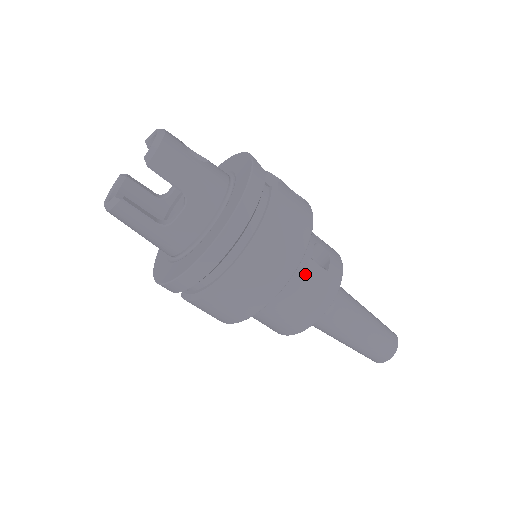
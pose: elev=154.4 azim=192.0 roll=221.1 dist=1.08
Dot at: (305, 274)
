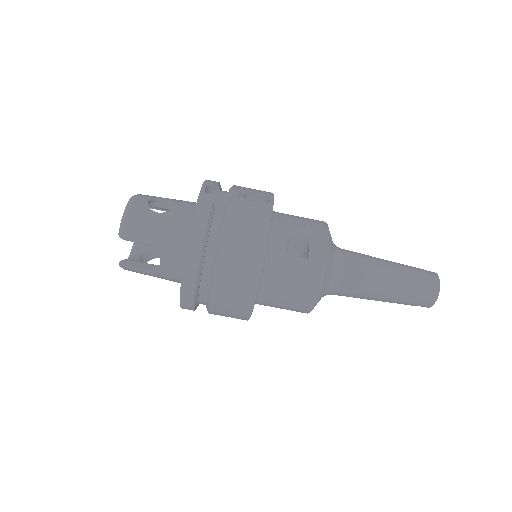
Dot at: (283, 270)
